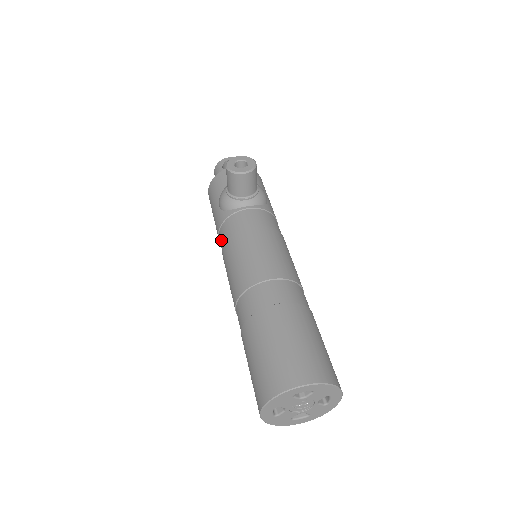
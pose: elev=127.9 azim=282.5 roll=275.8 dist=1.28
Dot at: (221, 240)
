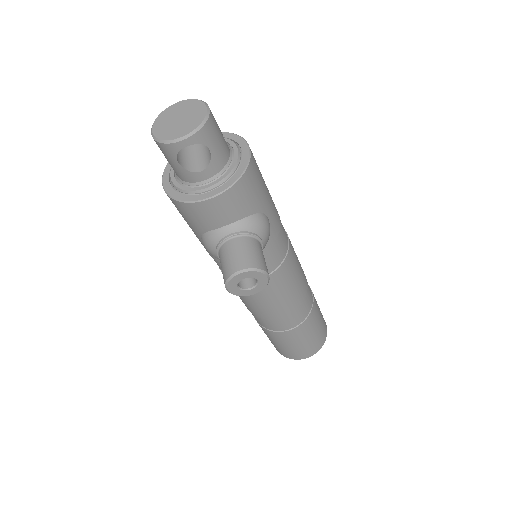
Dot at: occluded
